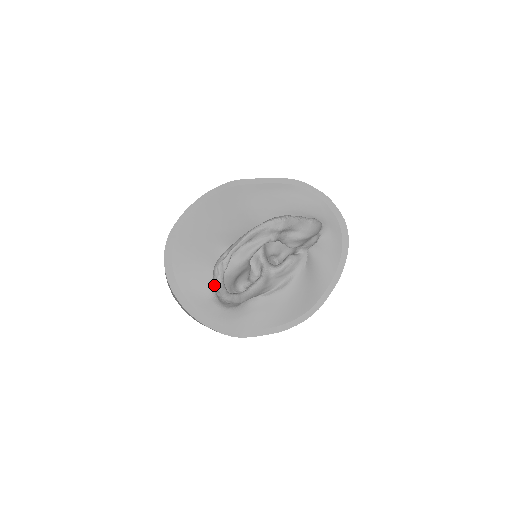
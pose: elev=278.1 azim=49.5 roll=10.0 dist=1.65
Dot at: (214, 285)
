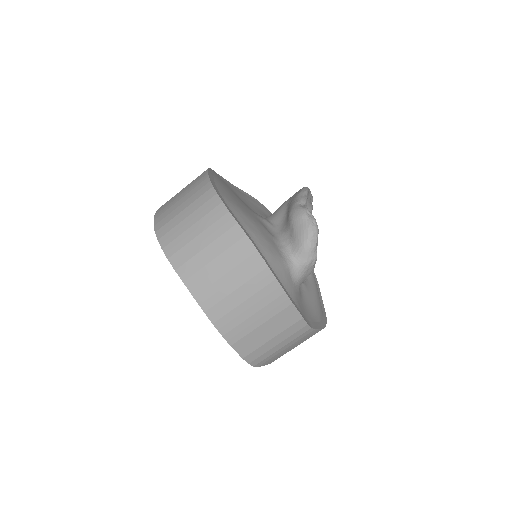
Dot at: (312, 230)
